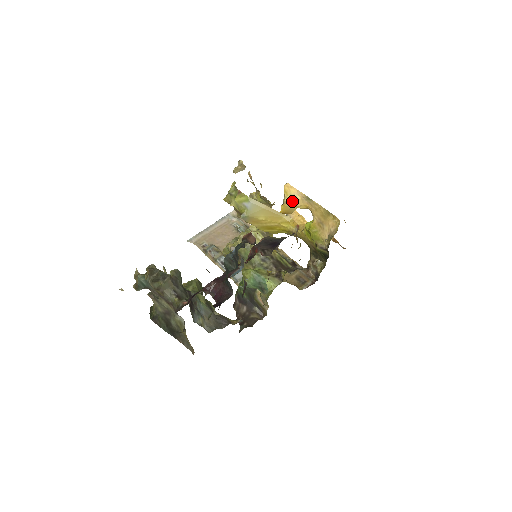
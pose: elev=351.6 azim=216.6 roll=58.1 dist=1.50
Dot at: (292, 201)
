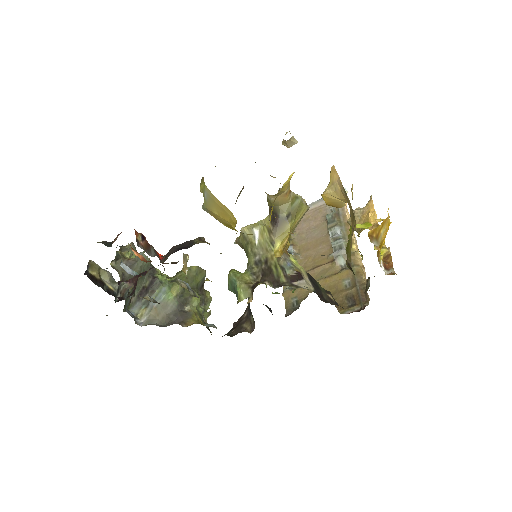
Dot at: (332, 191)
